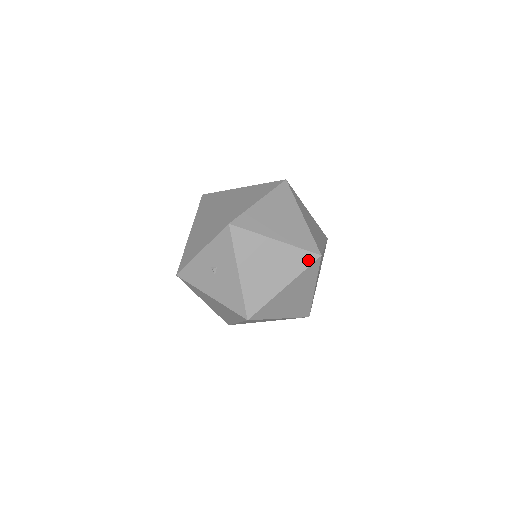
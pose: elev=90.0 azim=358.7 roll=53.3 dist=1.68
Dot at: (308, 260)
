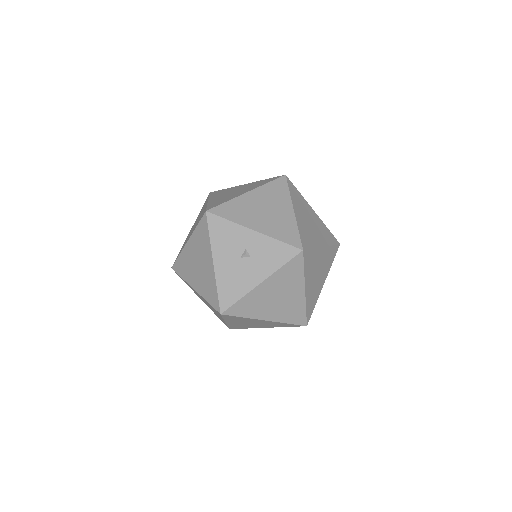
Dot at: (299, 320)
